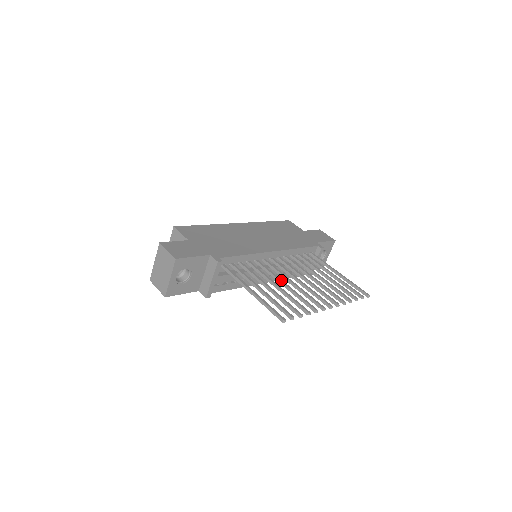
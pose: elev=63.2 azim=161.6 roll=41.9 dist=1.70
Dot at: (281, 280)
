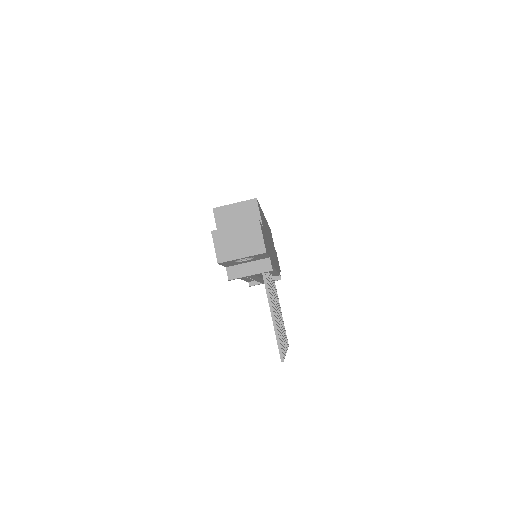
Dot at: occluded
